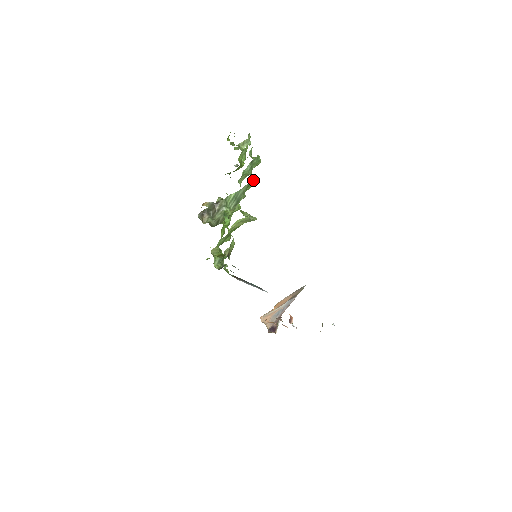
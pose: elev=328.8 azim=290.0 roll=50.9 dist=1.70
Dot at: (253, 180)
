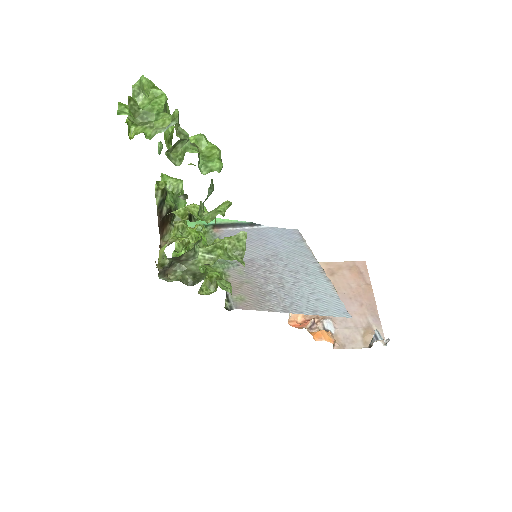
Dot at: (225, 207)
